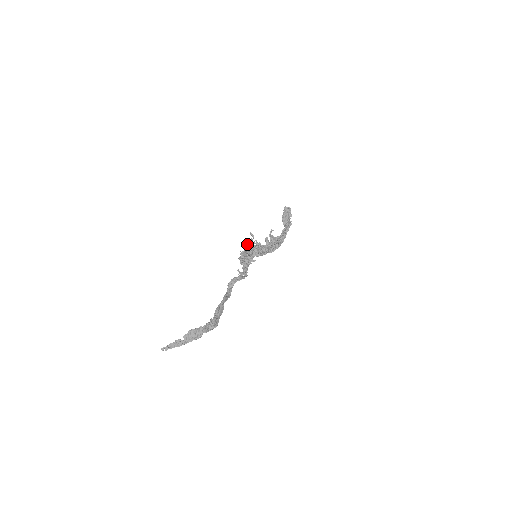
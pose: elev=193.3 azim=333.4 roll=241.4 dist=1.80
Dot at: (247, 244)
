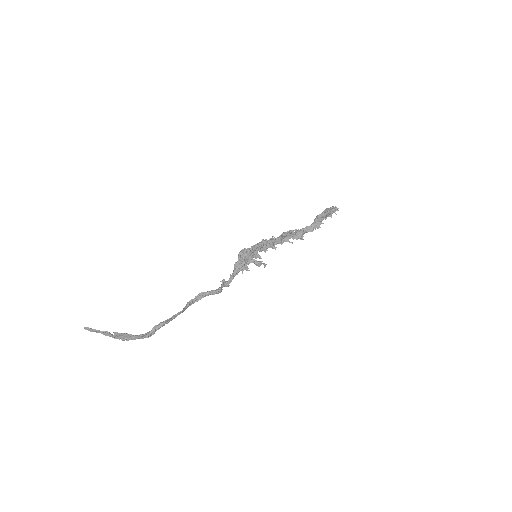
Dot at: (262, 242)
